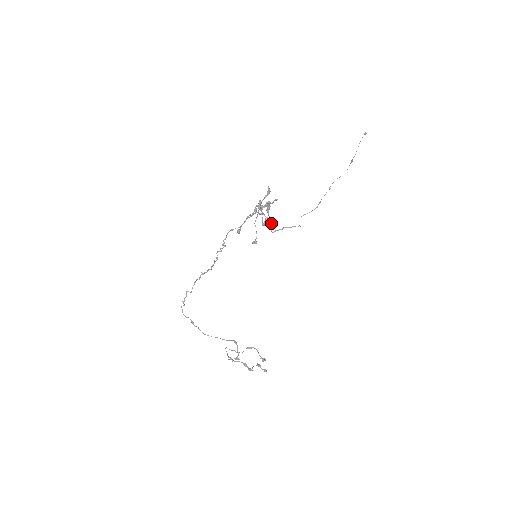
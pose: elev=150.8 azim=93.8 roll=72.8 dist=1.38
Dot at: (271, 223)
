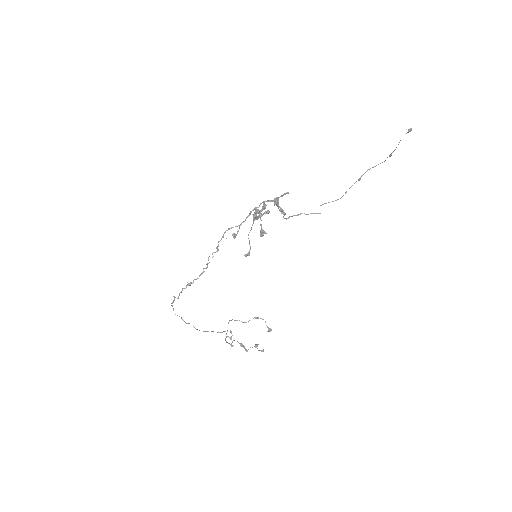
Dot at: (282, 213)
